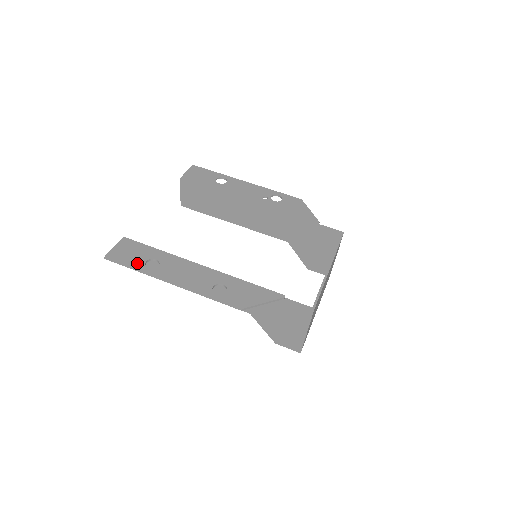
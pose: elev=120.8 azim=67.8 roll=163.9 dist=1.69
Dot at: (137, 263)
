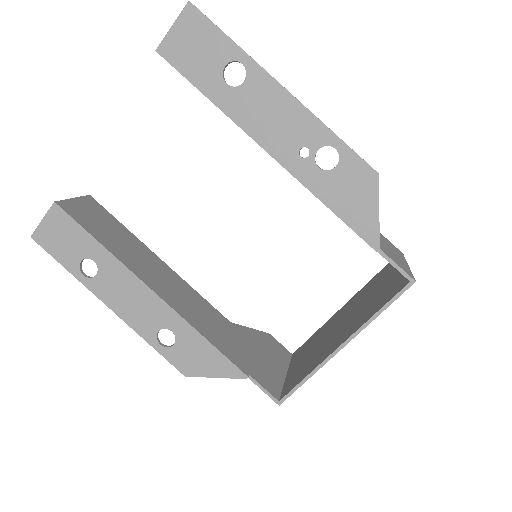
Dot at: (70, 261)
